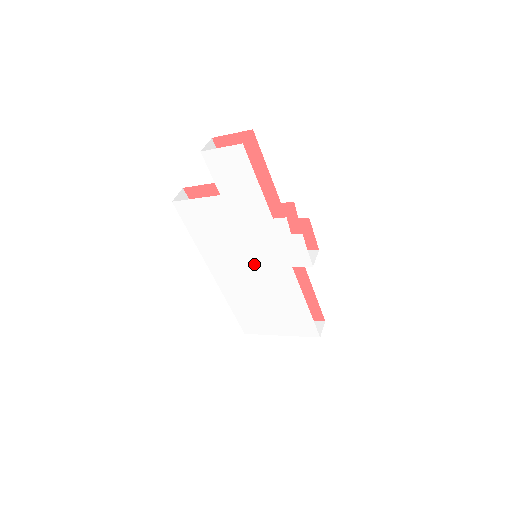
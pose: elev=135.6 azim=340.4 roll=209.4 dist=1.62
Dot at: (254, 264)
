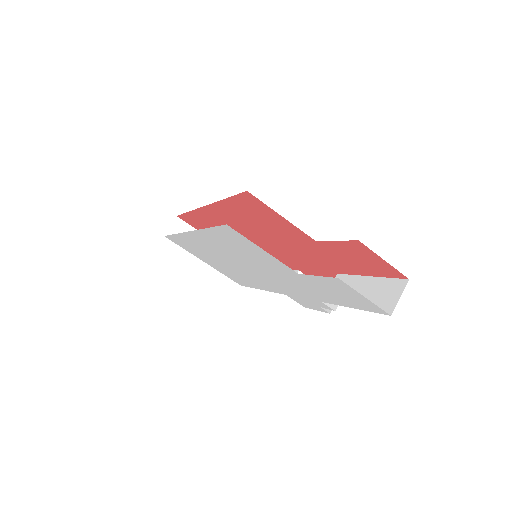
Dot at: (251, 270)
